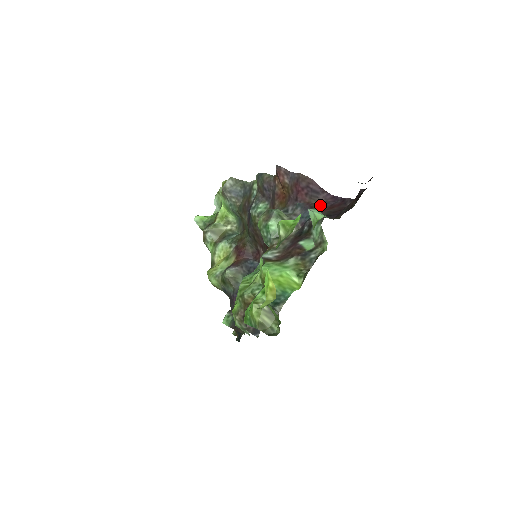
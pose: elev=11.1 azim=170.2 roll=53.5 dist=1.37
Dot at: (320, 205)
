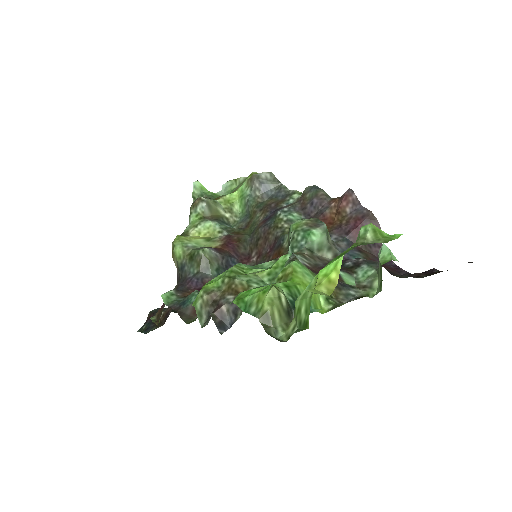
Dot at: (370, 255)
